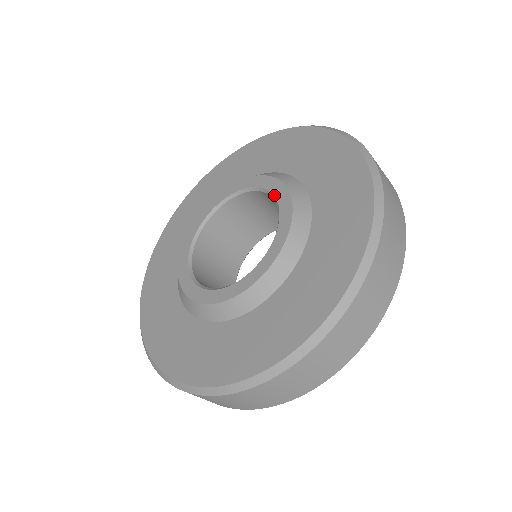
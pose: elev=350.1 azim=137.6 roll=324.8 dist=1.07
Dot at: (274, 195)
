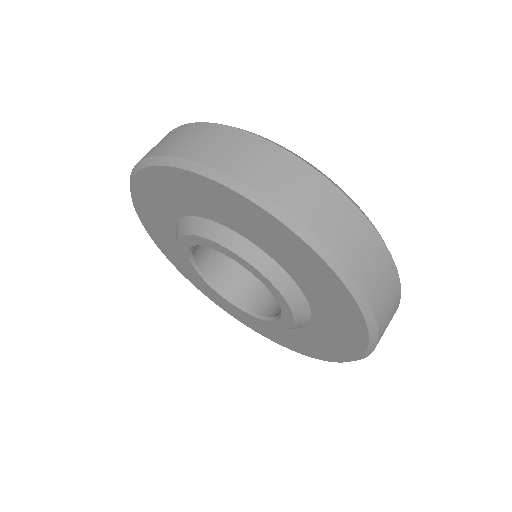
Dot at: occluded
